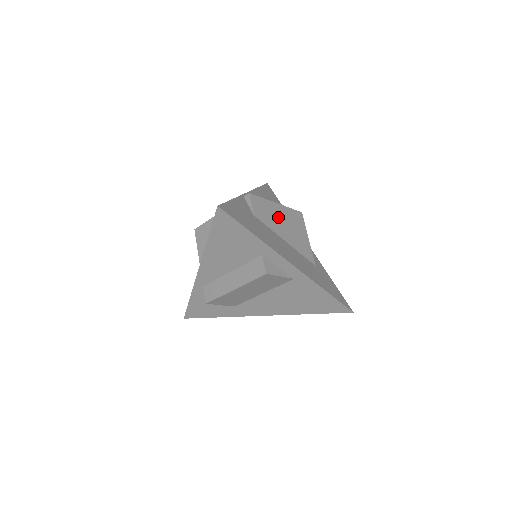
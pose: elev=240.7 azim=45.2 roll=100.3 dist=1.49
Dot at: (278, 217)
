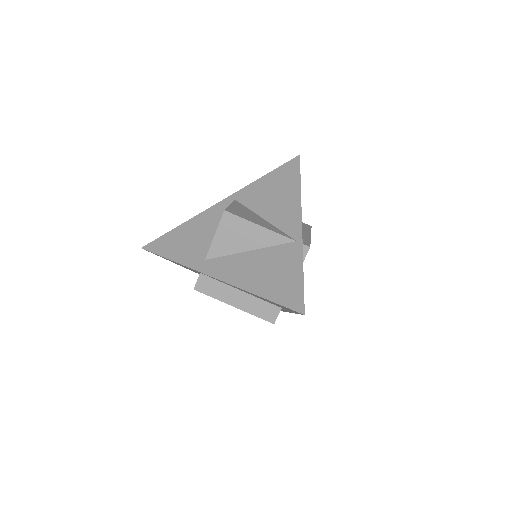
Dot at: occluded
